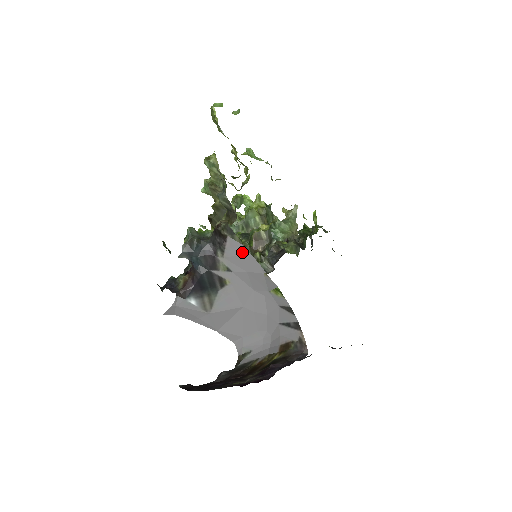
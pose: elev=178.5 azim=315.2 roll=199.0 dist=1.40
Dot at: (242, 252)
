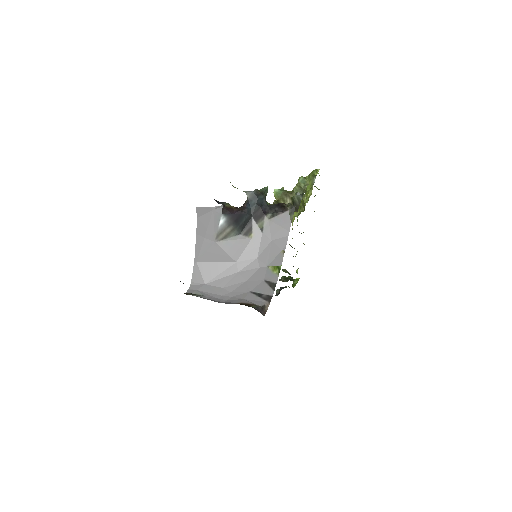
Dot at: (285, 226)
